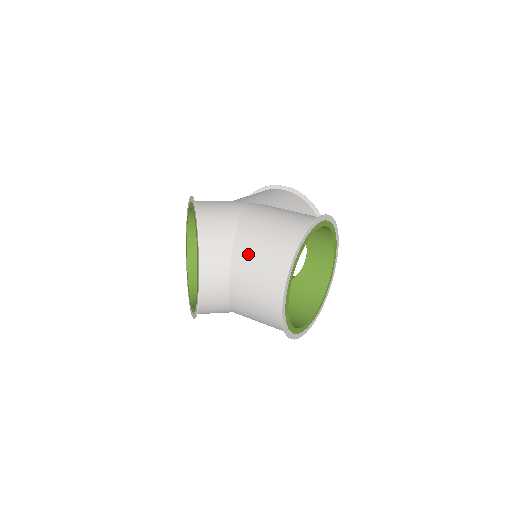
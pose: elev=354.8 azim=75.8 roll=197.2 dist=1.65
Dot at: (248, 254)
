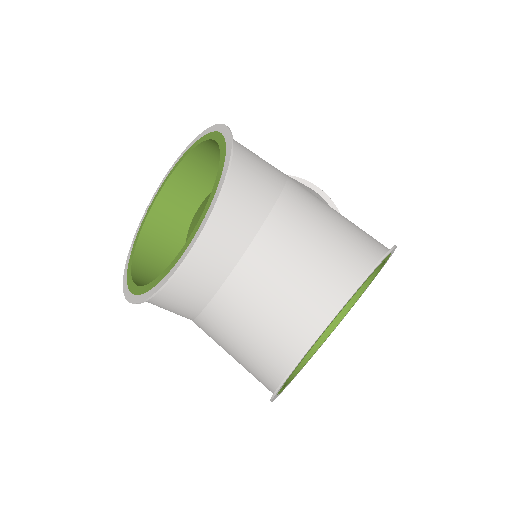
Dot at: (284, 246)
